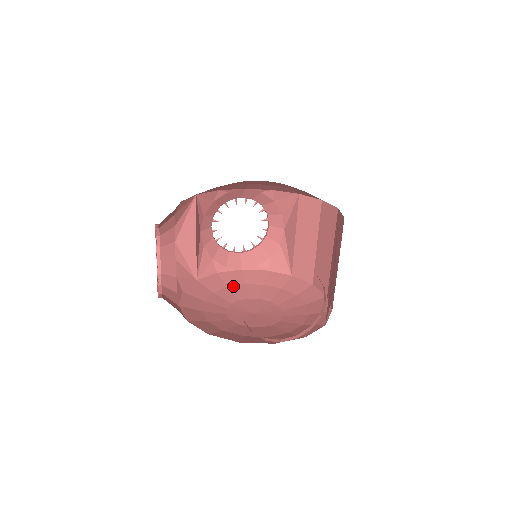
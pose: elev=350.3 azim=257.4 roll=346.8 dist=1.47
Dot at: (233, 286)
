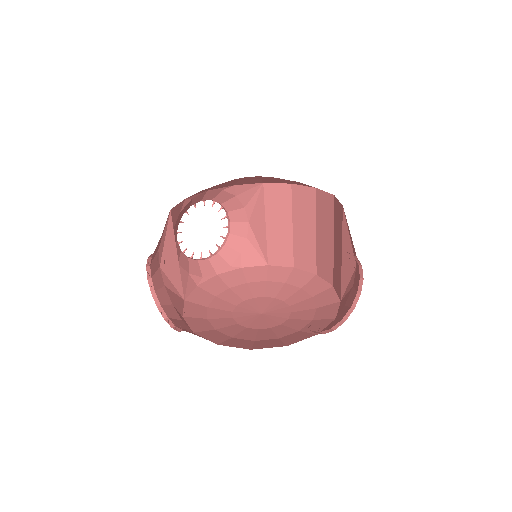
Dot at: (220, 294)
